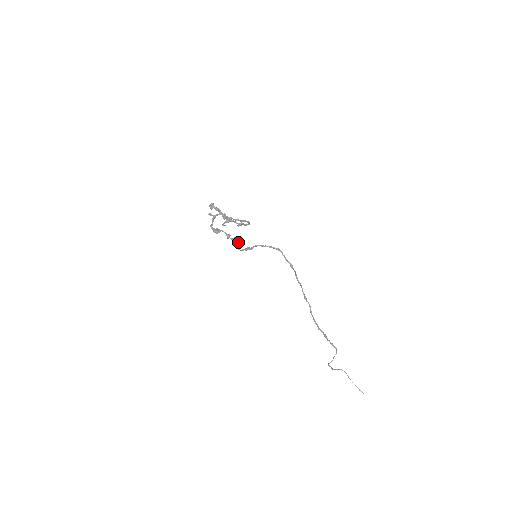
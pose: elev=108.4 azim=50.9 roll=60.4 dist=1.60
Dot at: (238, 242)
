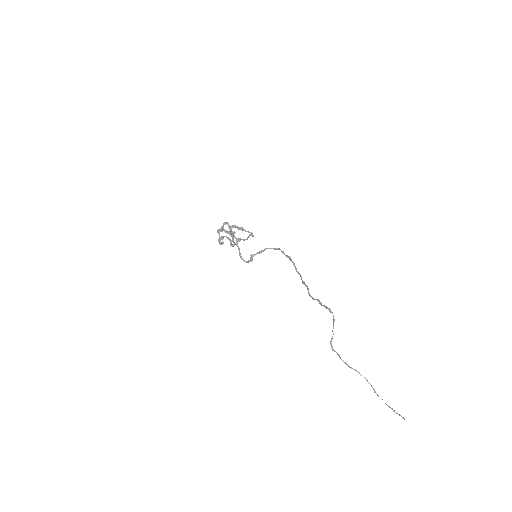
Dot at: (233, 232)
